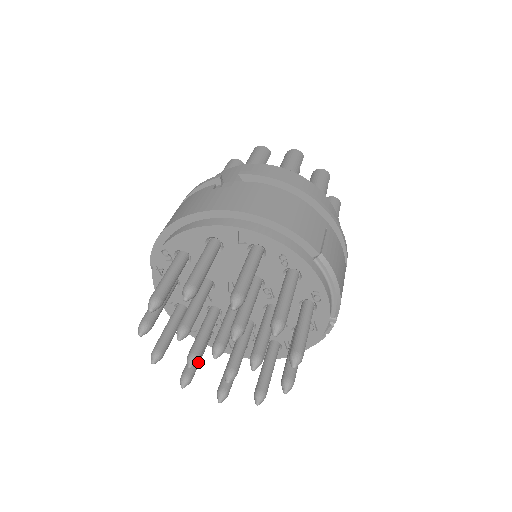
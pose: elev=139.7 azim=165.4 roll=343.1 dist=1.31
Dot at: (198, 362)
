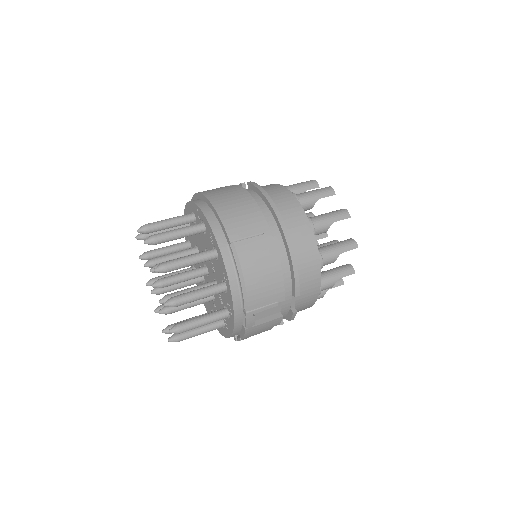
Dot at: occluded
